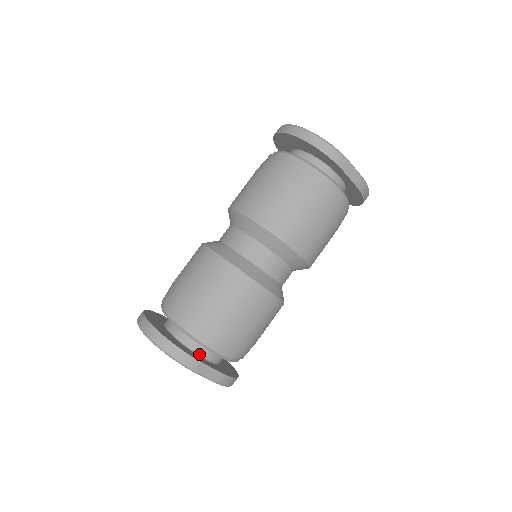
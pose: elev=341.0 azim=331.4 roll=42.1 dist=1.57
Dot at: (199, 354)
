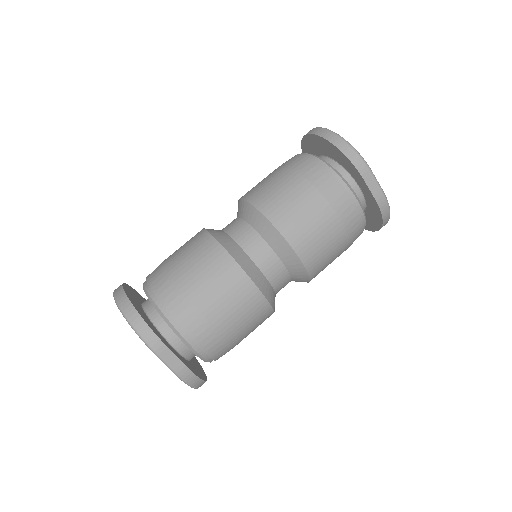
Dot at: (167, 339)
